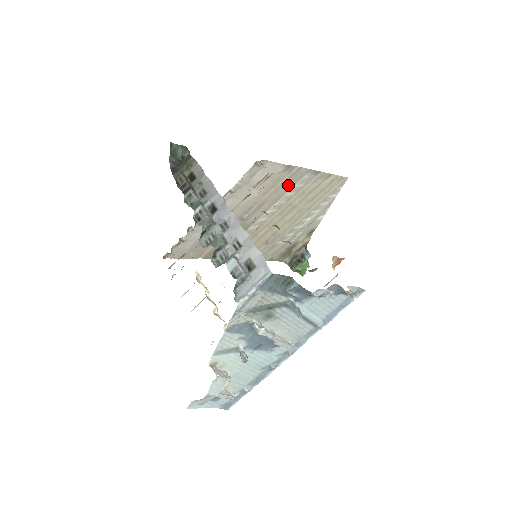
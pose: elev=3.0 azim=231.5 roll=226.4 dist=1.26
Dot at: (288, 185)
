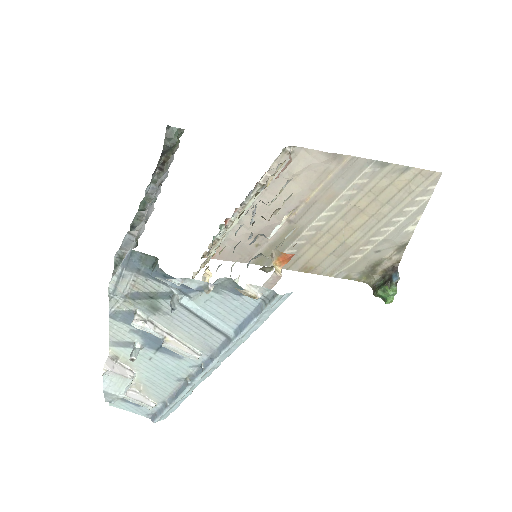
Dot at: (343, 180)
